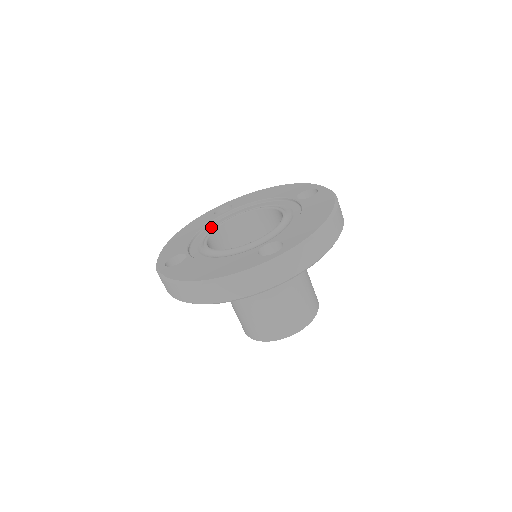
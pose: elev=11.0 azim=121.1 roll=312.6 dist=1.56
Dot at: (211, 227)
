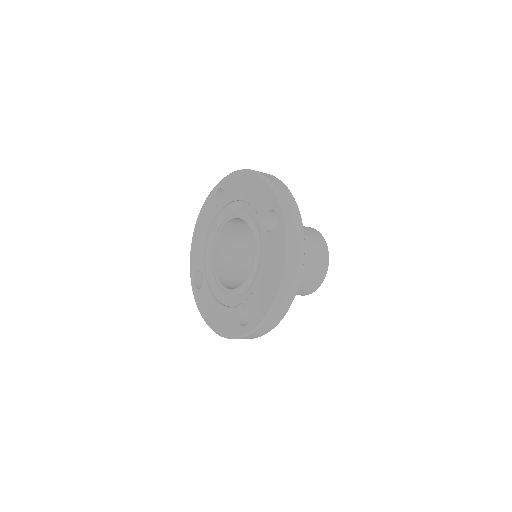
Dot at: (215, 227)
